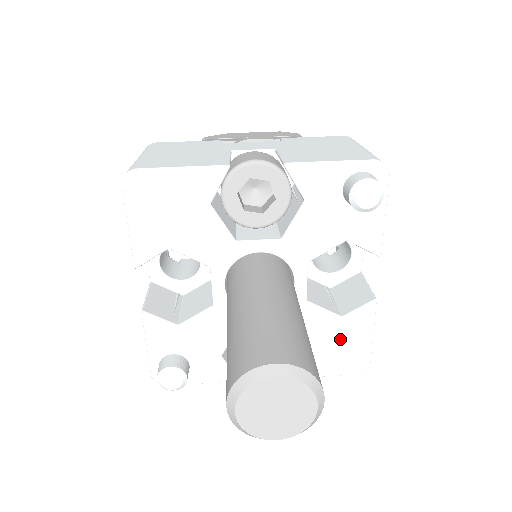
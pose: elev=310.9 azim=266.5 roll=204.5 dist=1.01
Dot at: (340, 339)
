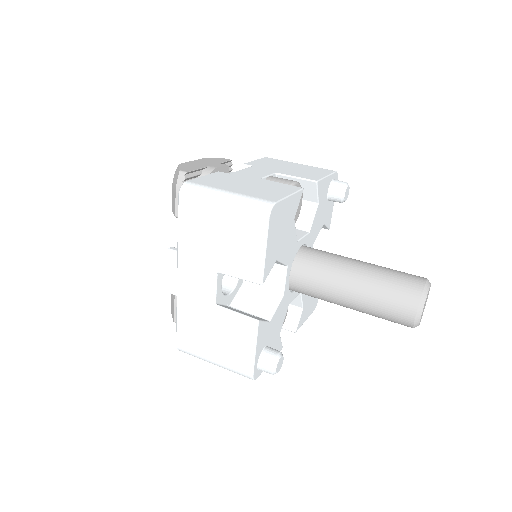
Dot at: occluded
